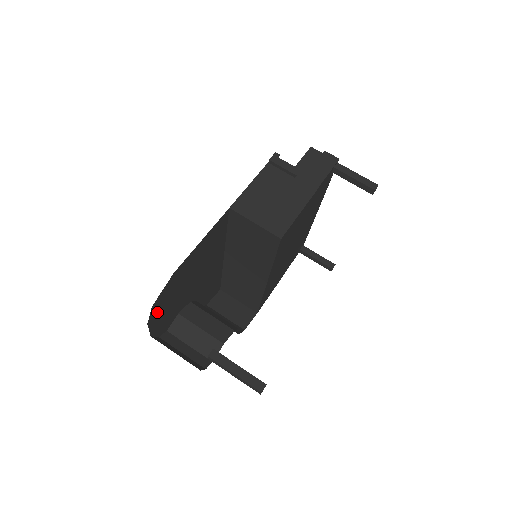
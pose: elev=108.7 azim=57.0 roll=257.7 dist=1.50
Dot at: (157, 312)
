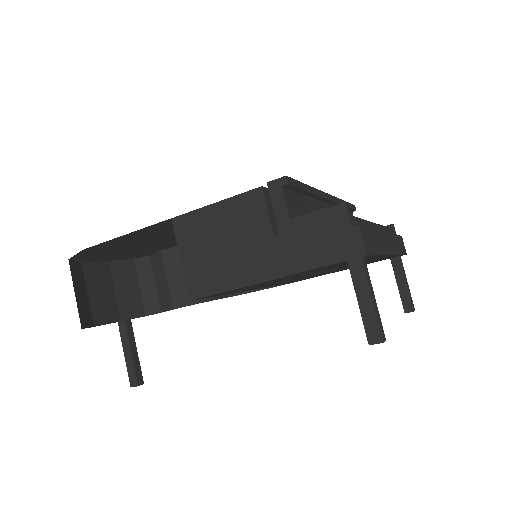
Dot at: (94, 257)
